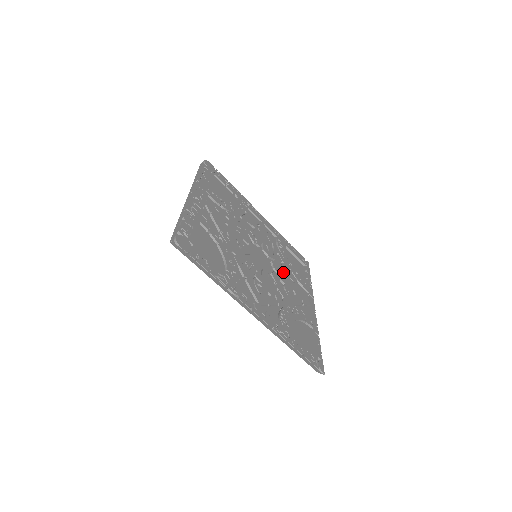
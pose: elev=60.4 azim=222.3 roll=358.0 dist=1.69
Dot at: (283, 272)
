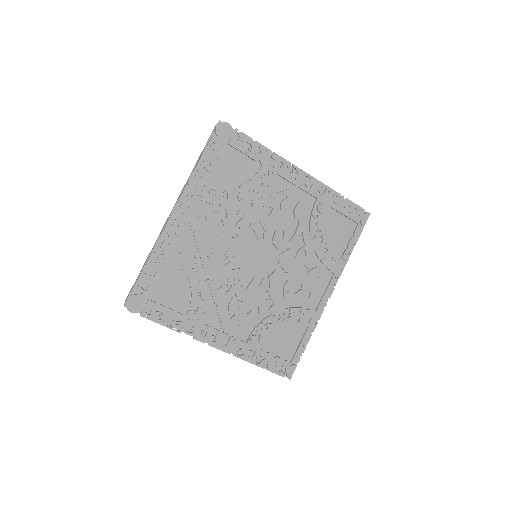
Dot at: (295, 263)
